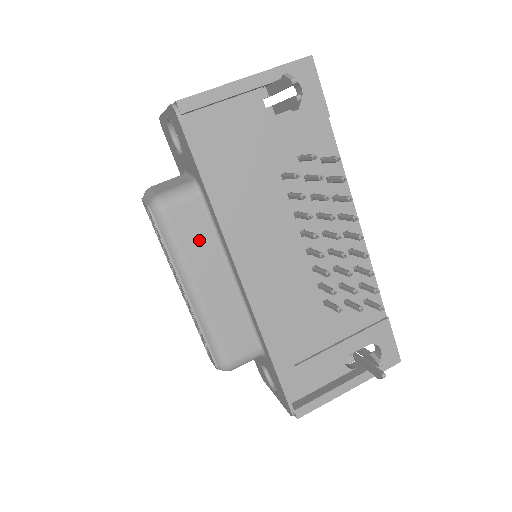
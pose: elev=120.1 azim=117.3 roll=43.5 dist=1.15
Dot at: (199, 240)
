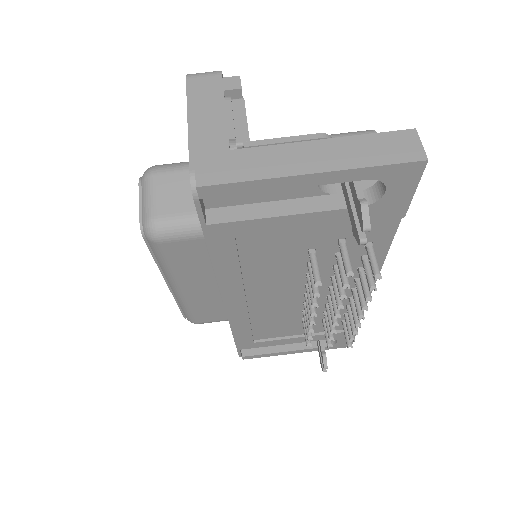
Dot at: (193, 264)
